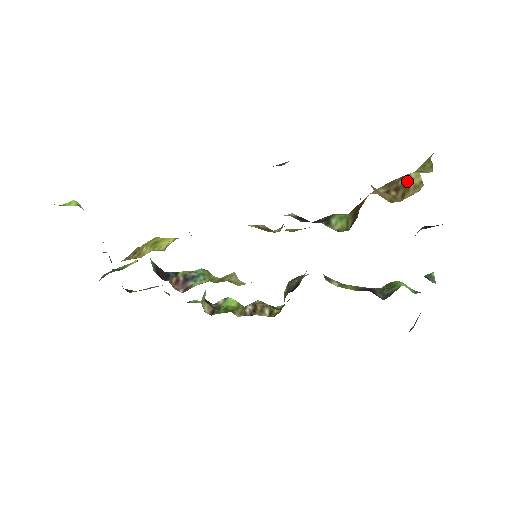
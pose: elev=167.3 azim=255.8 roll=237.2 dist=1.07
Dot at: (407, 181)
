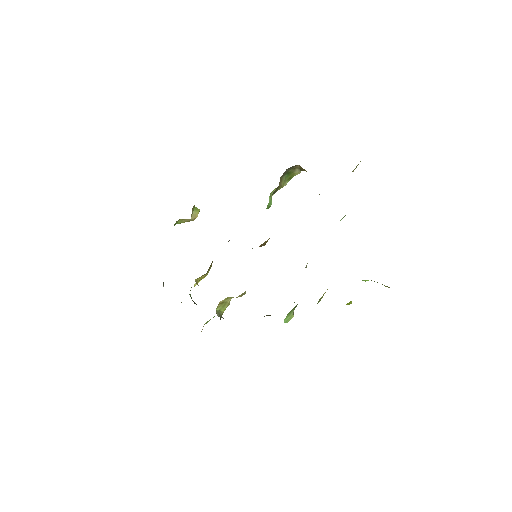
Dot at: occluded
